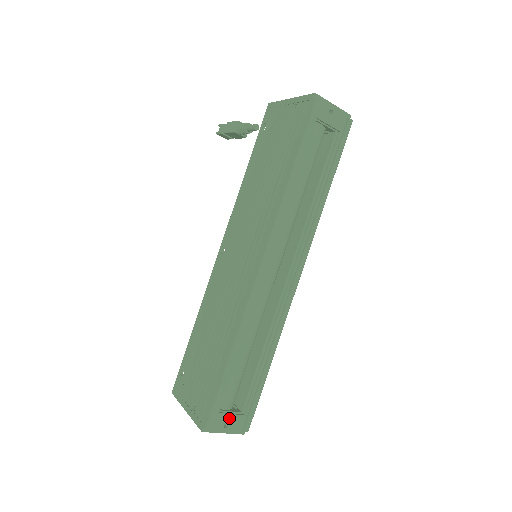
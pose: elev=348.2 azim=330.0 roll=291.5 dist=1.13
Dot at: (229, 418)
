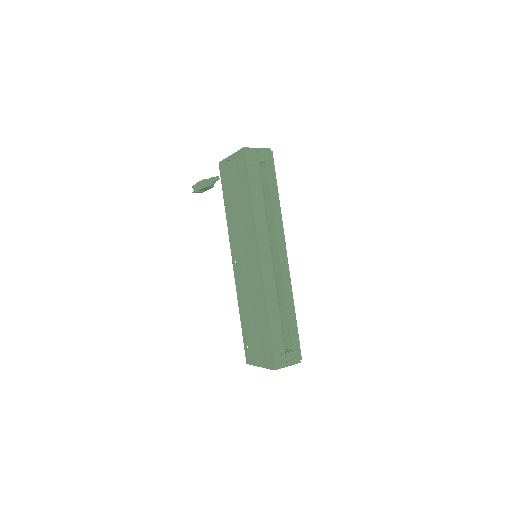
Dot at: (287, 356)
